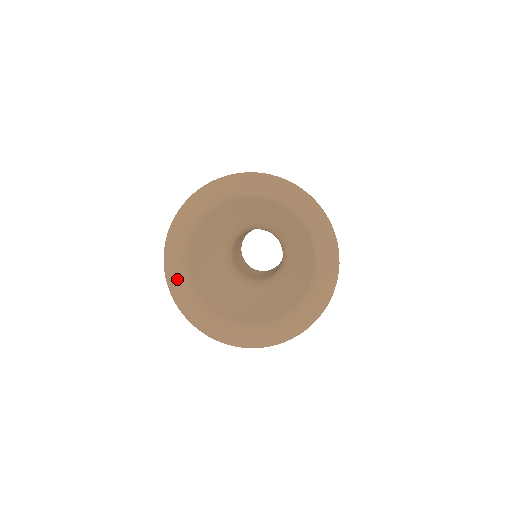
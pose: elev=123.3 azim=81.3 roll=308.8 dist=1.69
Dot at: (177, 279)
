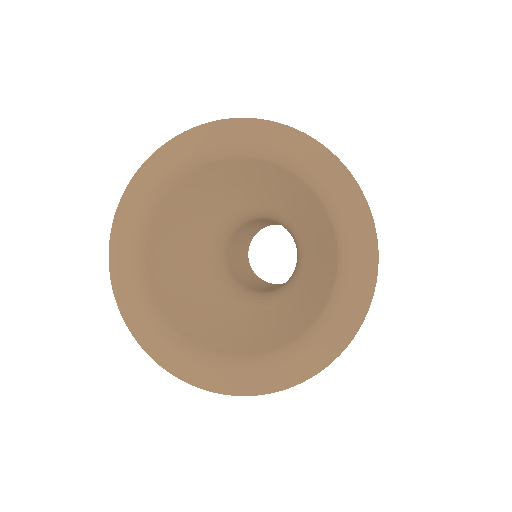
Dot at: (129, 292)
